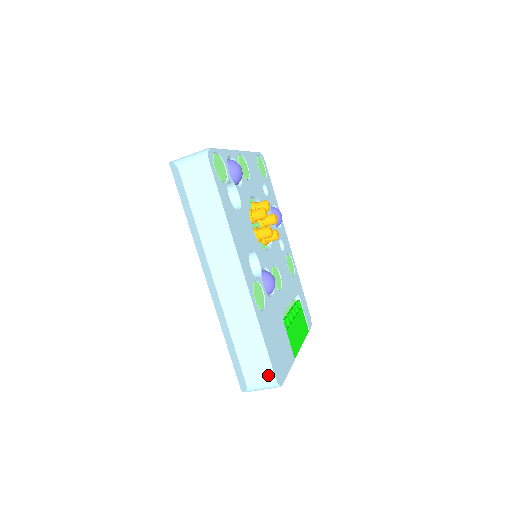
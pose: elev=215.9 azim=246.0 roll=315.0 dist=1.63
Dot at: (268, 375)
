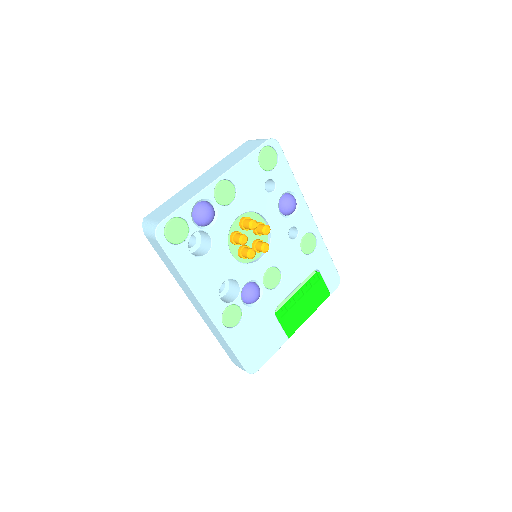
Dot at: (242, 367)
